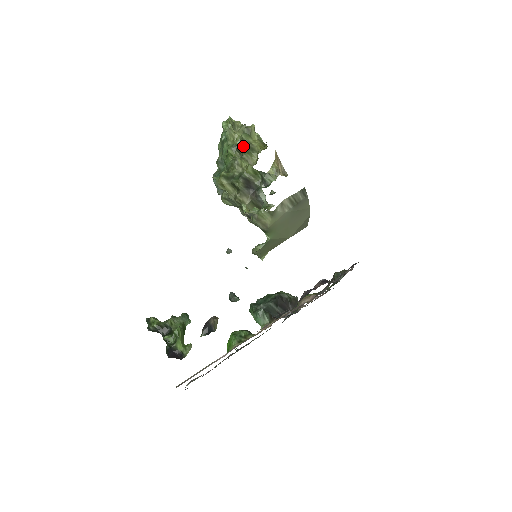
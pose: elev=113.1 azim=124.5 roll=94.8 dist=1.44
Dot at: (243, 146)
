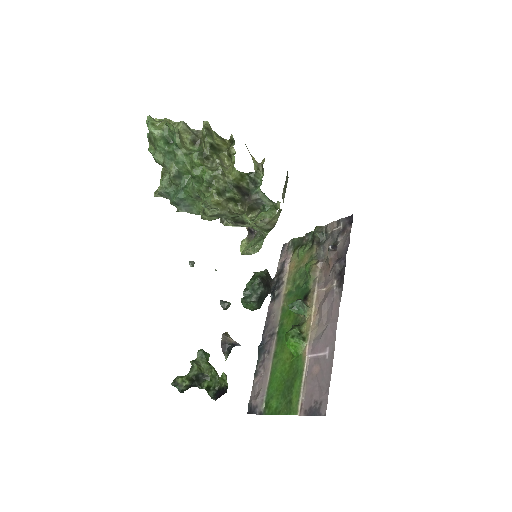
Dot at: (211, 151)
